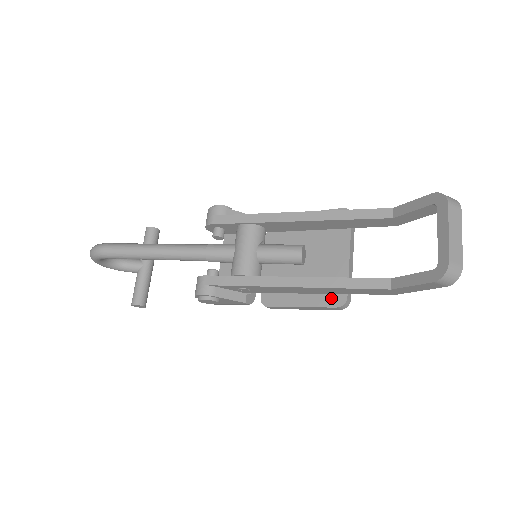
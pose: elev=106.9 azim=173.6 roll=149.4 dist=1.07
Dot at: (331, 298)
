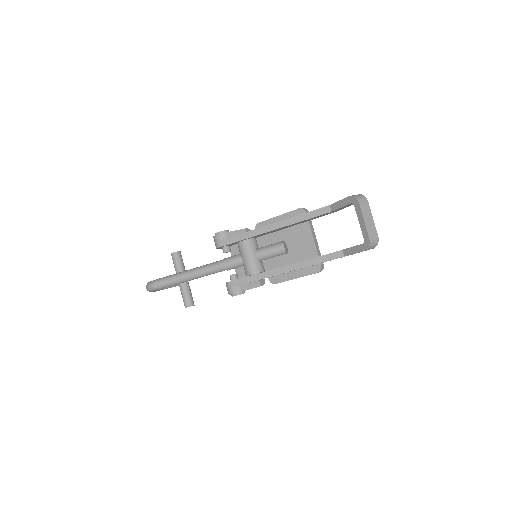
Dot at: (312, 268)
